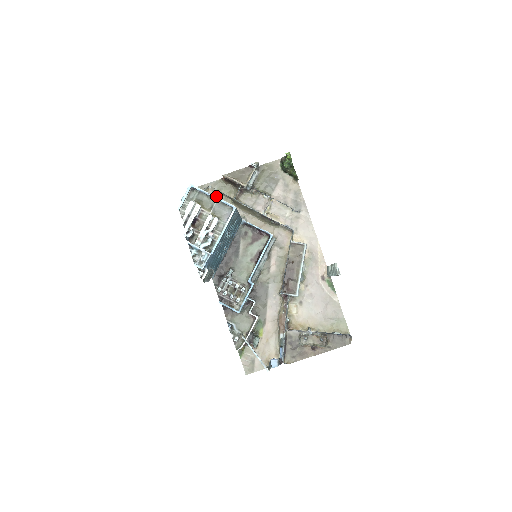
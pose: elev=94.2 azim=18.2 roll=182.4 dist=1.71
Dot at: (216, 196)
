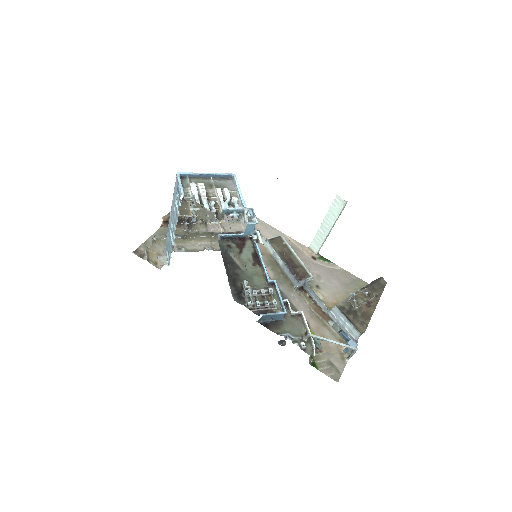
Dot at: occluded
